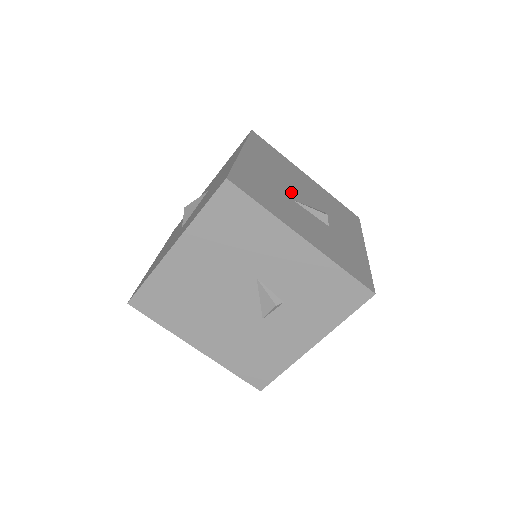
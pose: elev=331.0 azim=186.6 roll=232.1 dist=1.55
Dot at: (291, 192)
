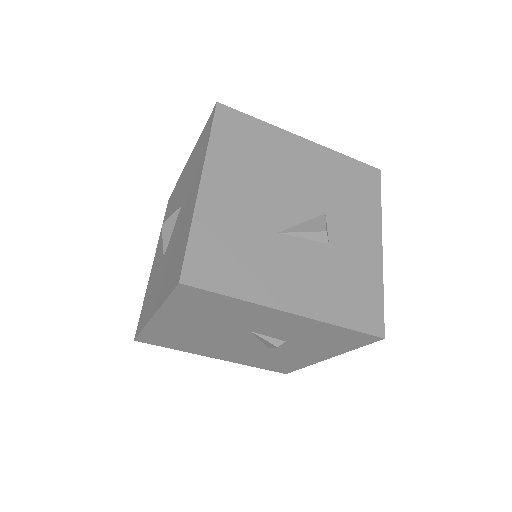
Dot at: (275, 214)
